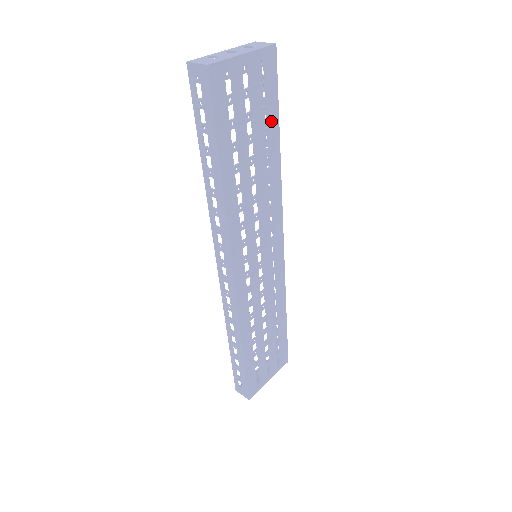
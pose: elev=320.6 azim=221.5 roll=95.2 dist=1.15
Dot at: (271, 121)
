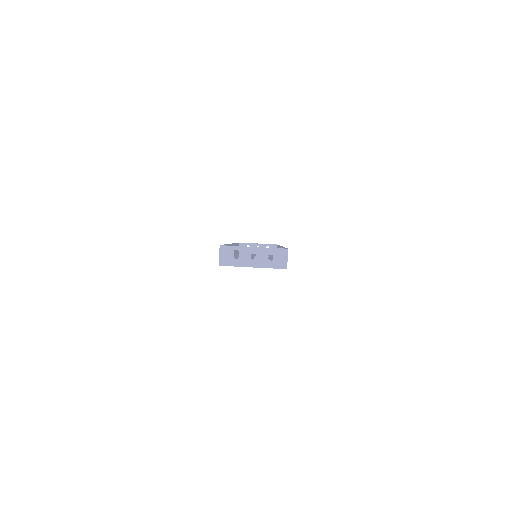
Dot at: occluded
